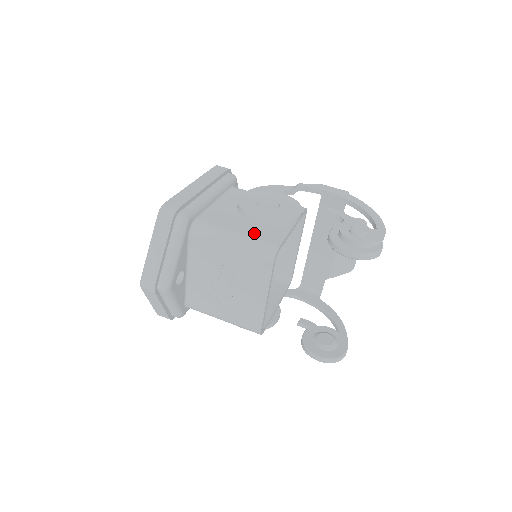
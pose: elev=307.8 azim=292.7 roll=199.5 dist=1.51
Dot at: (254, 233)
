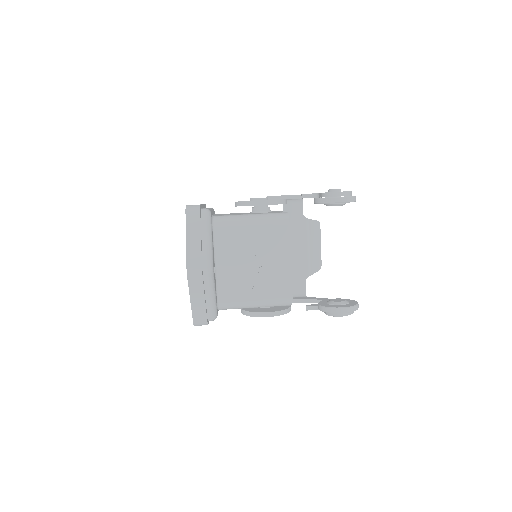
Dot at: occluded
